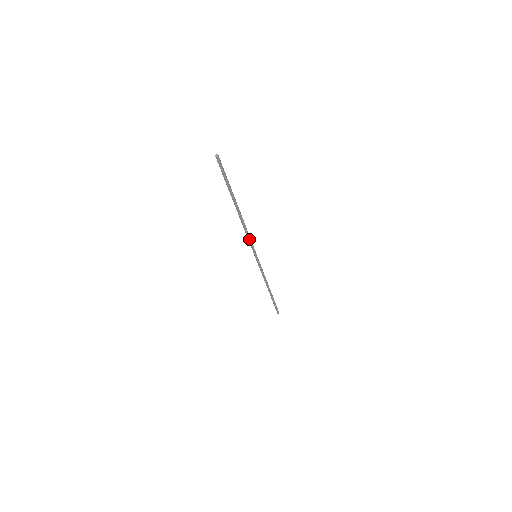
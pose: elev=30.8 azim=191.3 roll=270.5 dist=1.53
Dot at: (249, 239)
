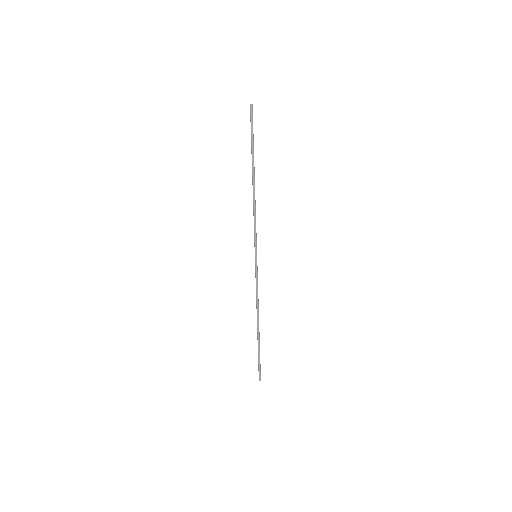
Dot at: (254, 224)
